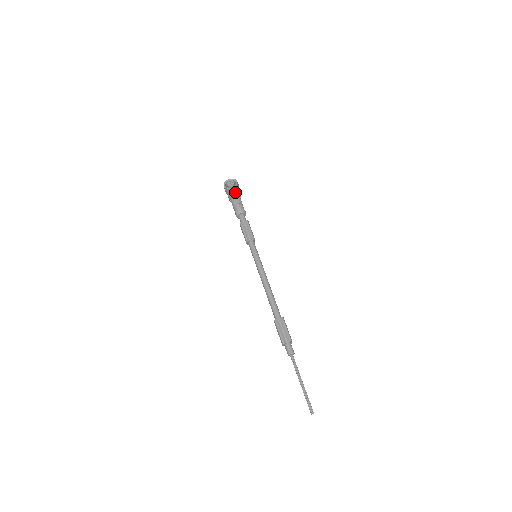
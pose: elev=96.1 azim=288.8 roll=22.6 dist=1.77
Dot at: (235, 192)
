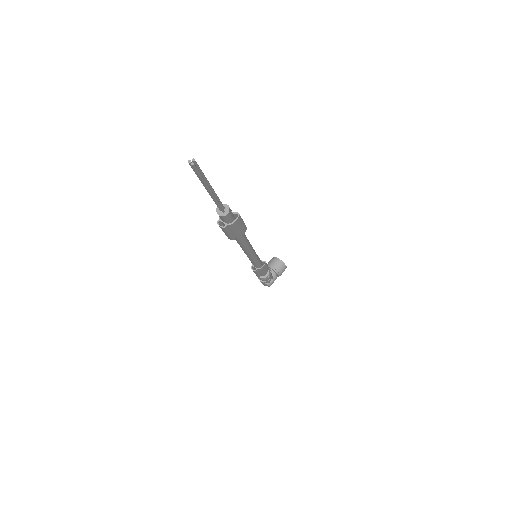
Dot at: (277, 267)
